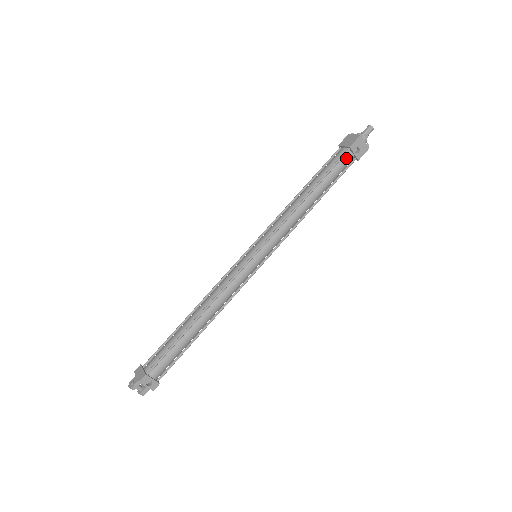
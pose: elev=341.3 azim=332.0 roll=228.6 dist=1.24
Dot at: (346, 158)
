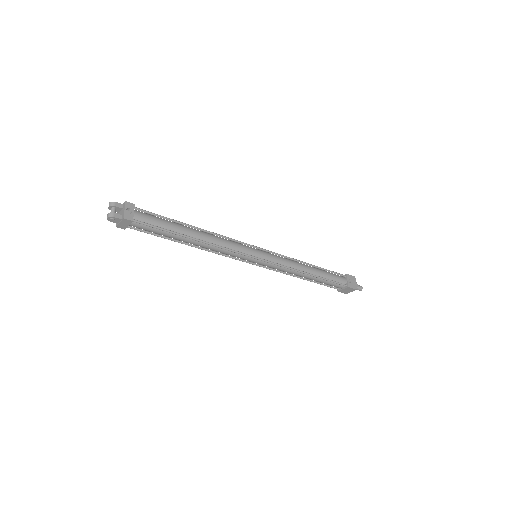
Dot at: (341, 277)
